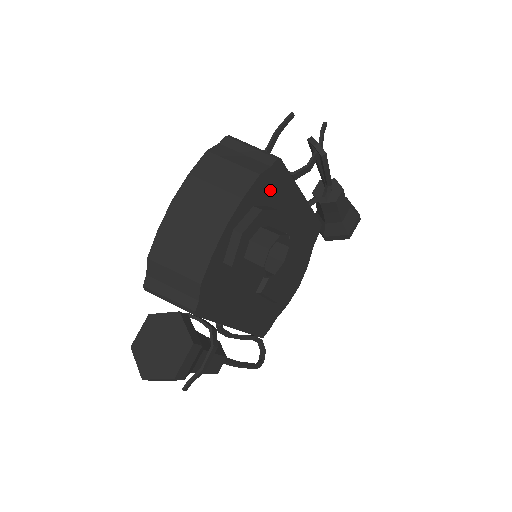
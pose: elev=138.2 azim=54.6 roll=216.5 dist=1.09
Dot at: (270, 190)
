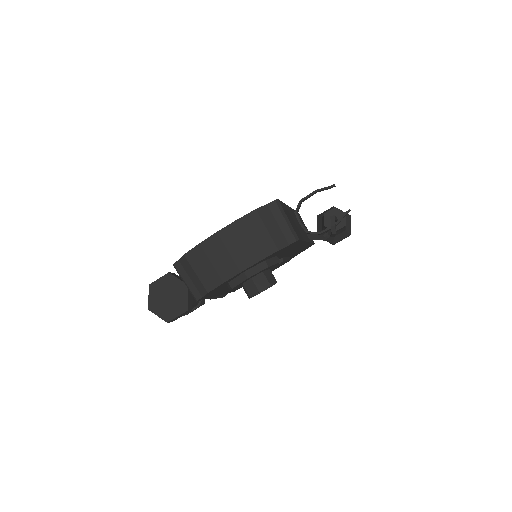
Dot at: (282, 251)
